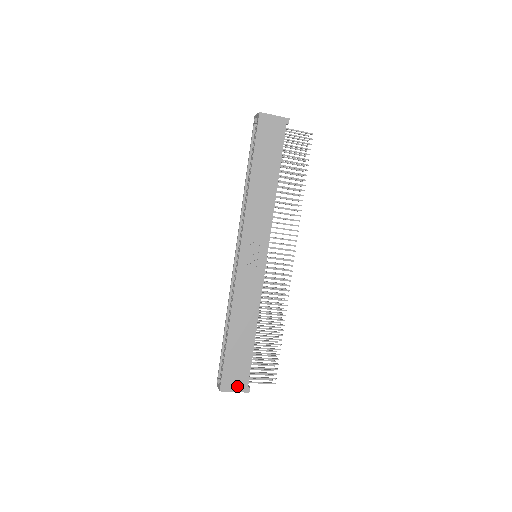
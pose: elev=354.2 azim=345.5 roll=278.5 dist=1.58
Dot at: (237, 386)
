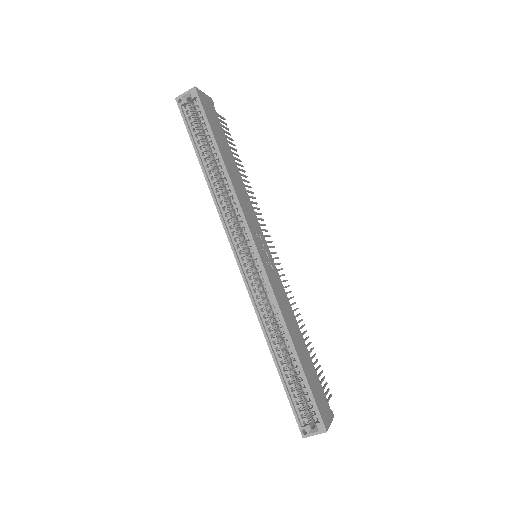
Dot at: (328, 415)
